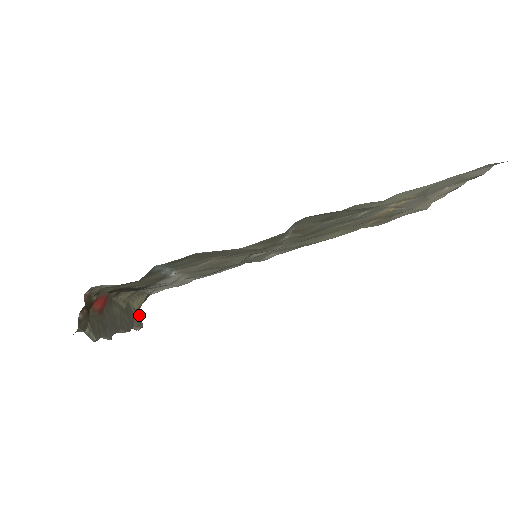
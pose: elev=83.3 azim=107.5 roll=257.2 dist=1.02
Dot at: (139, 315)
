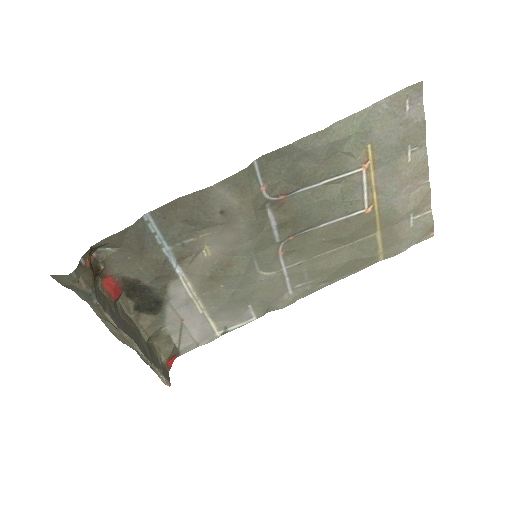
Dot at: (168, 374)
